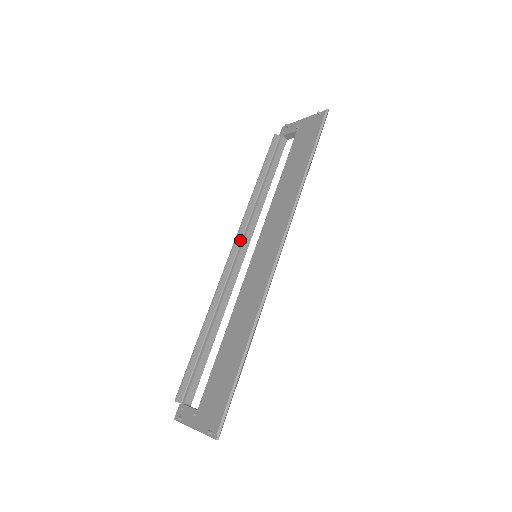
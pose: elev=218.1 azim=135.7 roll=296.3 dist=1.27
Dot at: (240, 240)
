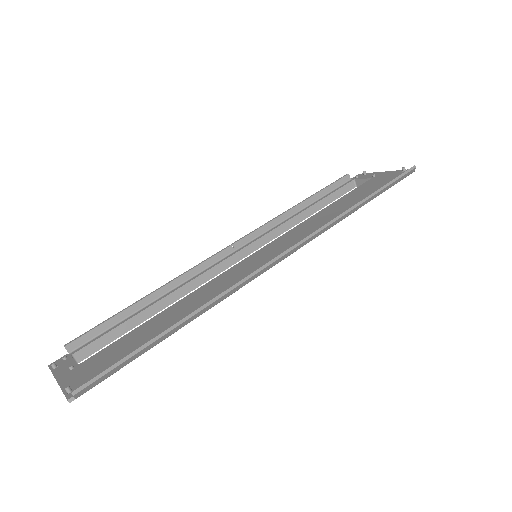
Dot at: (250, 239)
